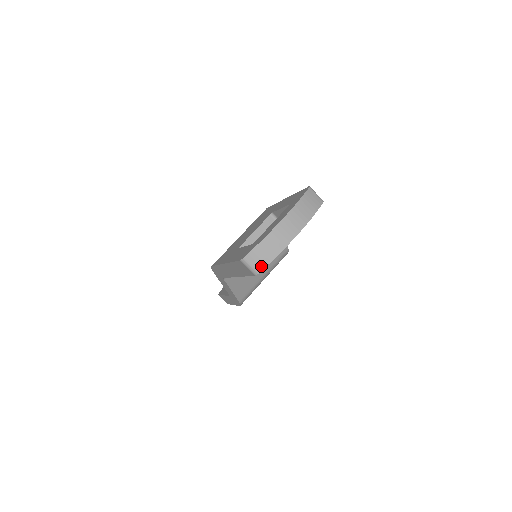
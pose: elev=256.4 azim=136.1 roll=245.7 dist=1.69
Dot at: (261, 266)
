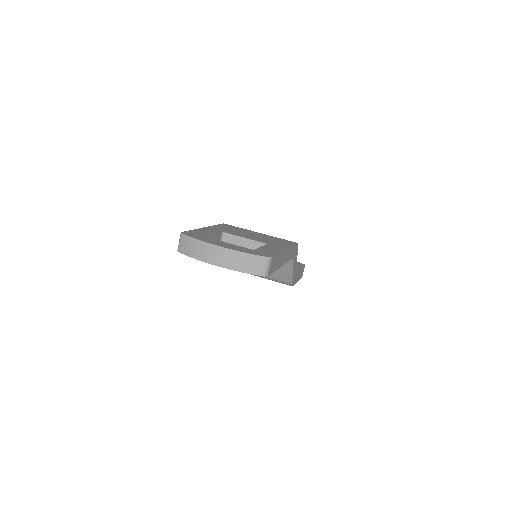
Dot at: (183, 250)
